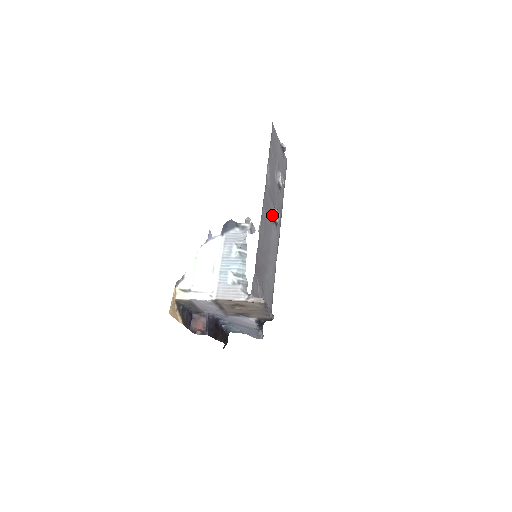
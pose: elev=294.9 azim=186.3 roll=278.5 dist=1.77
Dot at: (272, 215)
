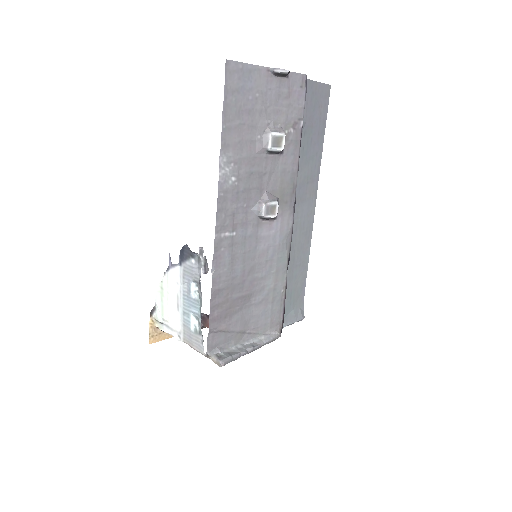
Dot at: (256, 215)
